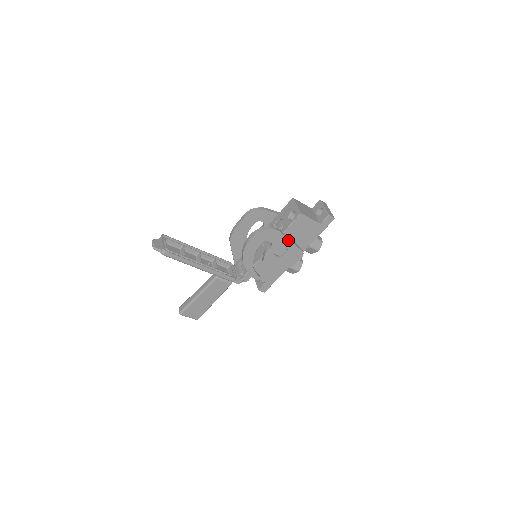
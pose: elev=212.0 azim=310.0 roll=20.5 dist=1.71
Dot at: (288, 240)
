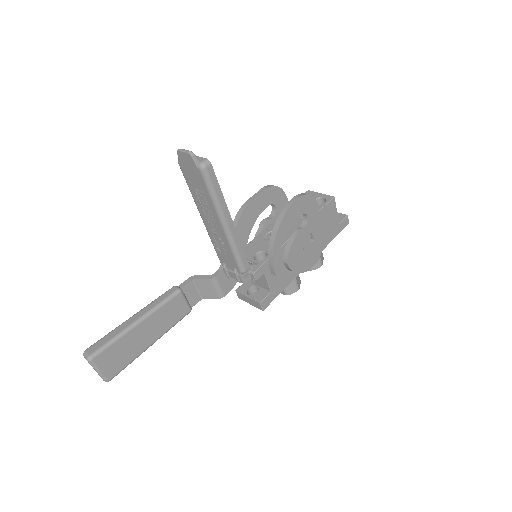
Dot at: (319, 226)
